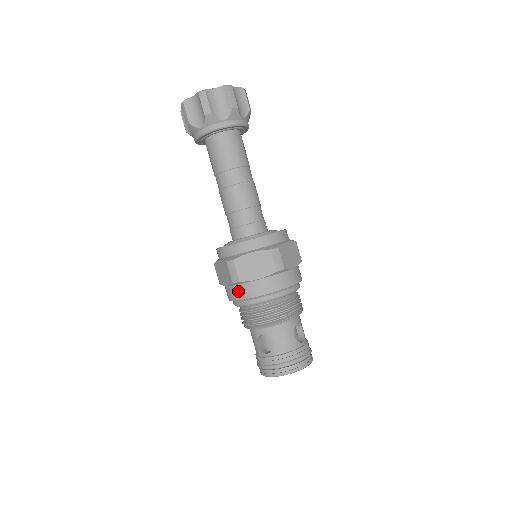
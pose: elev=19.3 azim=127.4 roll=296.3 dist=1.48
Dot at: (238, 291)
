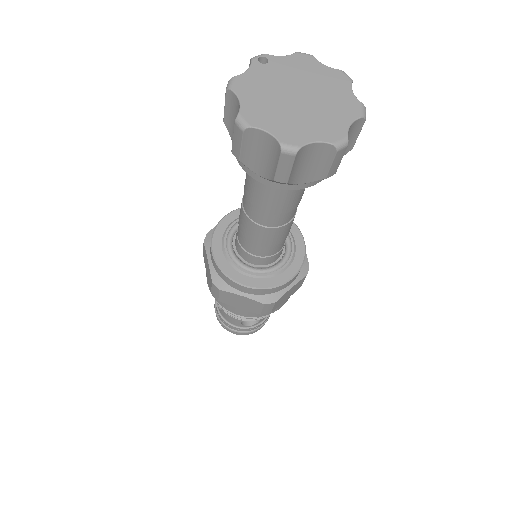
Dot at: occluded
